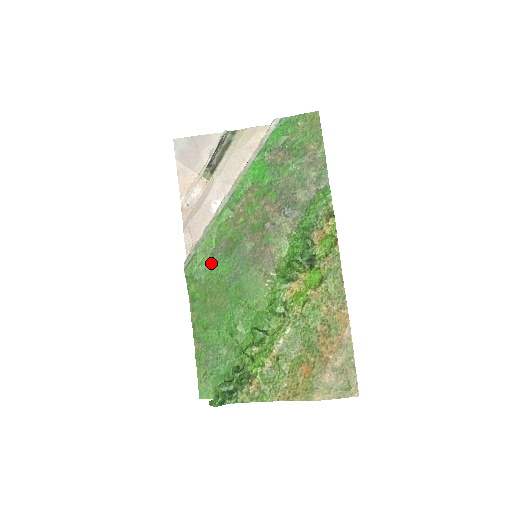
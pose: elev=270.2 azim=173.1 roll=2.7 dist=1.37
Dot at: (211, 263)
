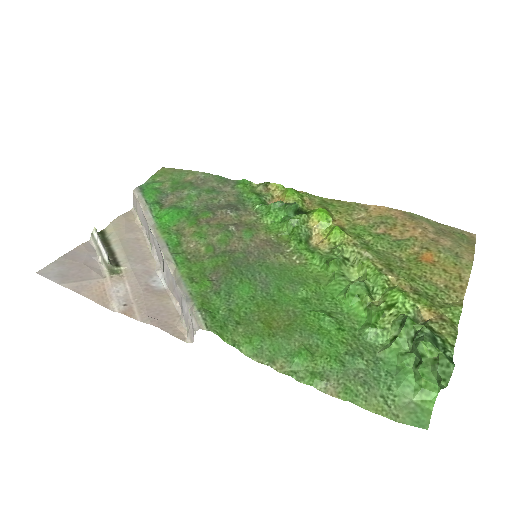
Dot at: (226, 298)
